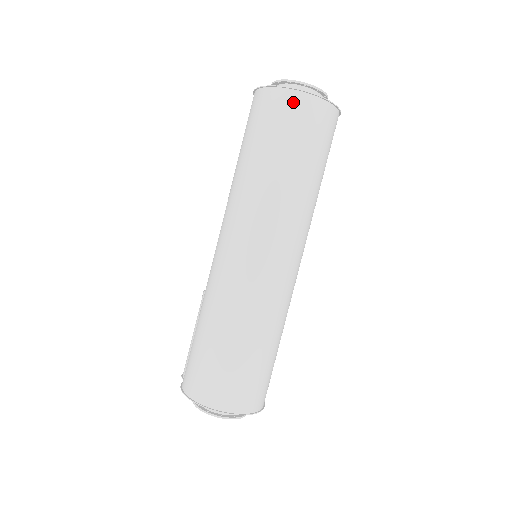
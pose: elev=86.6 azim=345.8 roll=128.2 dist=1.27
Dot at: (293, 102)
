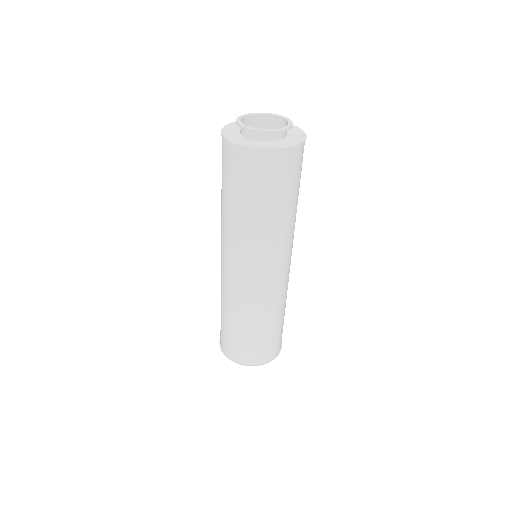
Dot at: (228, 151)
